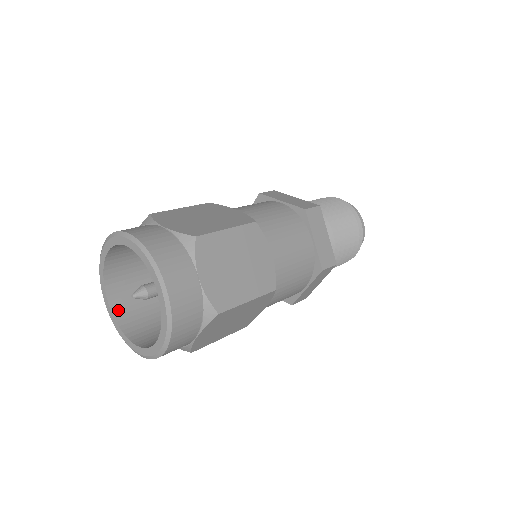
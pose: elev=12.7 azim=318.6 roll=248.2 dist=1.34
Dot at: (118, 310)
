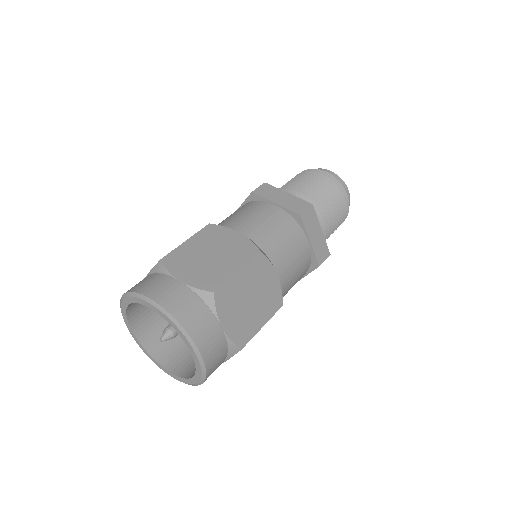
Dot at: (144, 339)
